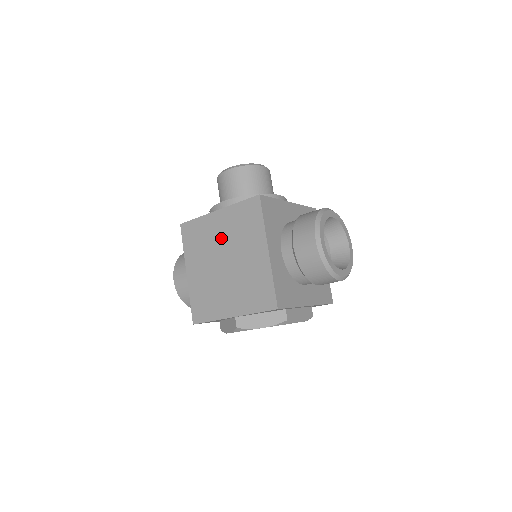
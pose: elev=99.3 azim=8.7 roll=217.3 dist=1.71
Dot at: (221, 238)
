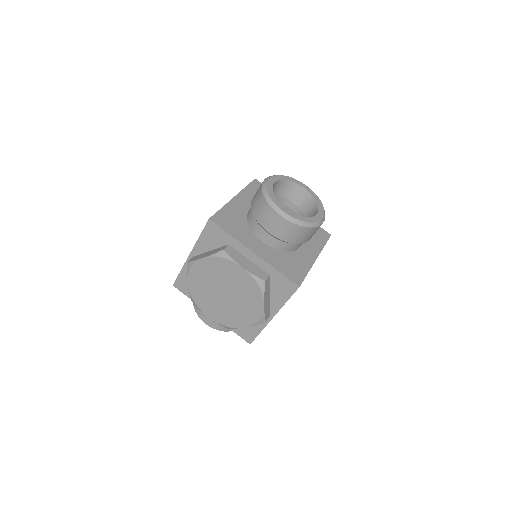
Dot at: occluded
